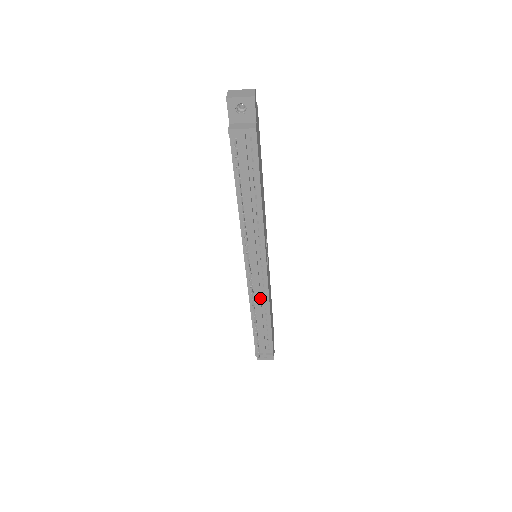
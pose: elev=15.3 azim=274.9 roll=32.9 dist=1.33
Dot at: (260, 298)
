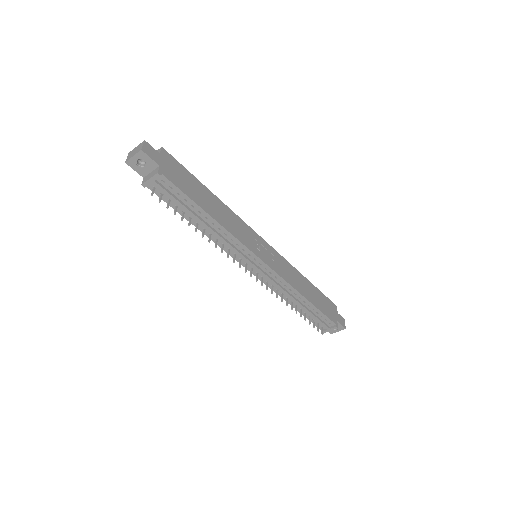
Dot at: (282, 288)
